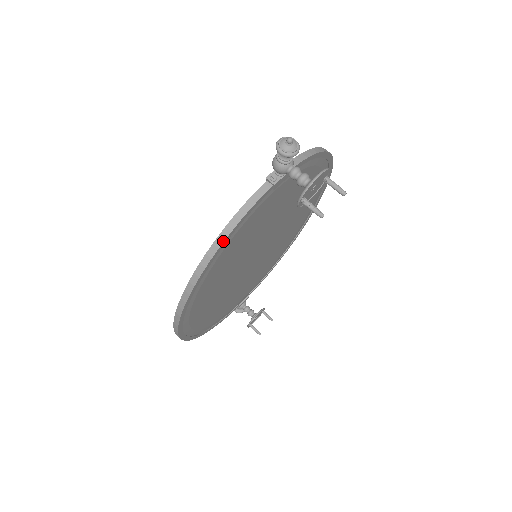
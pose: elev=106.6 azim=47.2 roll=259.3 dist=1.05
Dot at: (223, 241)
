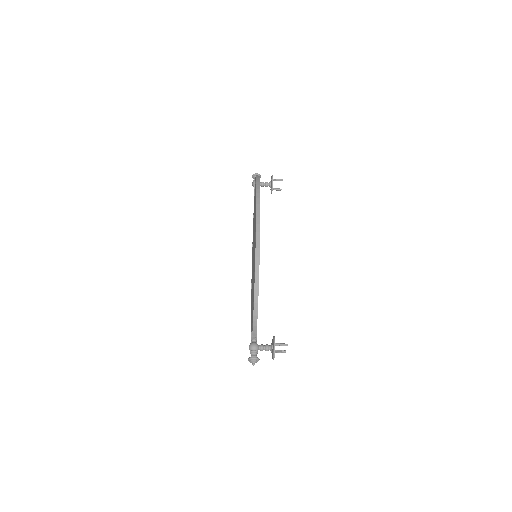
Dot at: occluded
